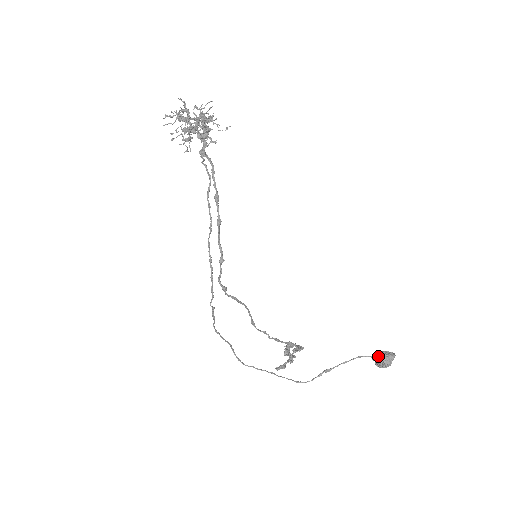
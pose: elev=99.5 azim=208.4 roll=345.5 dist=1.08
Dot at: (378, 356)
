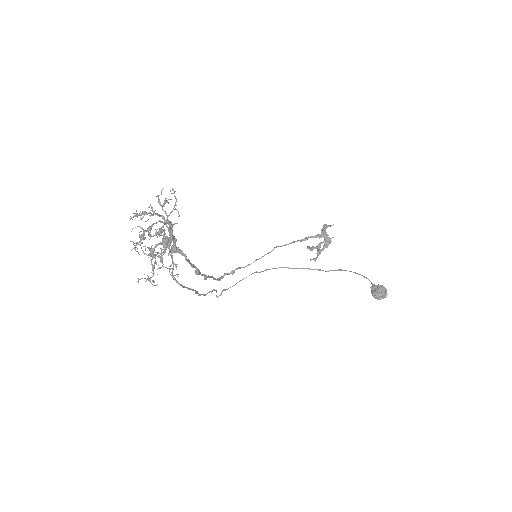
Dot at: (372, 293)
